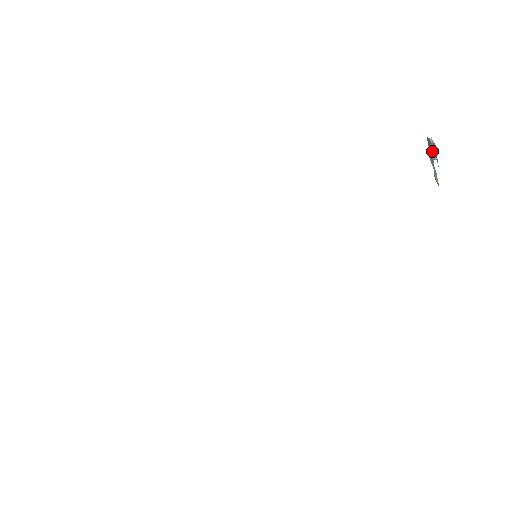
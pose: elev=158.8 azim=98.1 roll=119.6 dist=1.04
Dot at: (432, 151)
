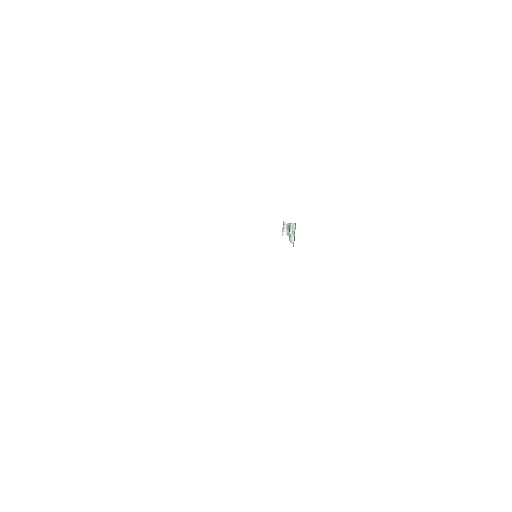
Dot at: (284, 230)
